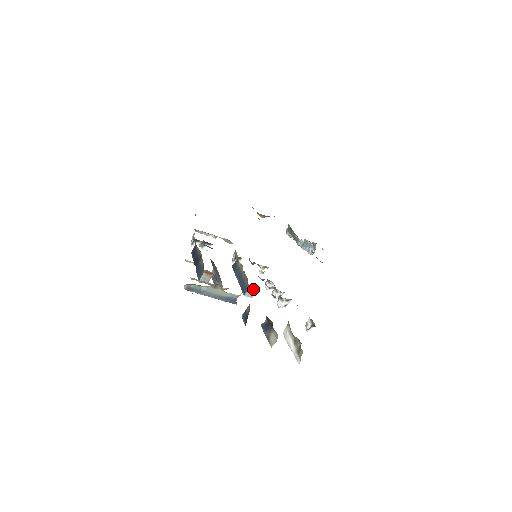
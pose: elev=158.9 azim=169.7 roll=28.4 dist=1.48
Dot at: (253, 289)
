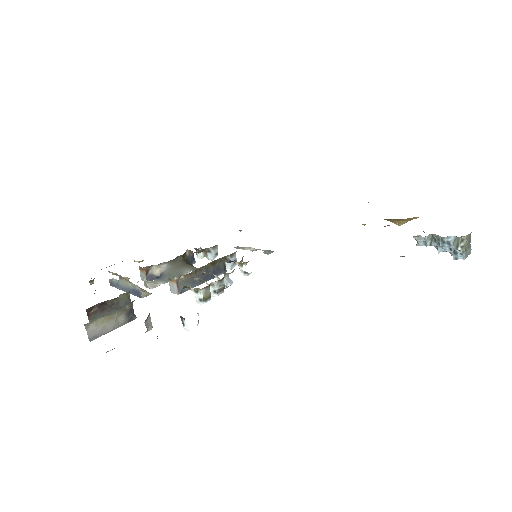
Dot at: (173, 282)
